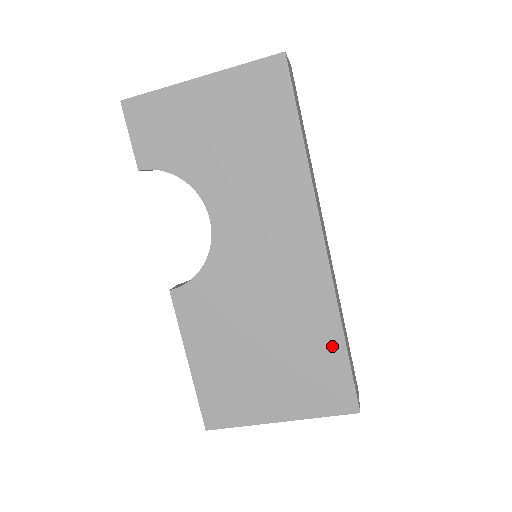
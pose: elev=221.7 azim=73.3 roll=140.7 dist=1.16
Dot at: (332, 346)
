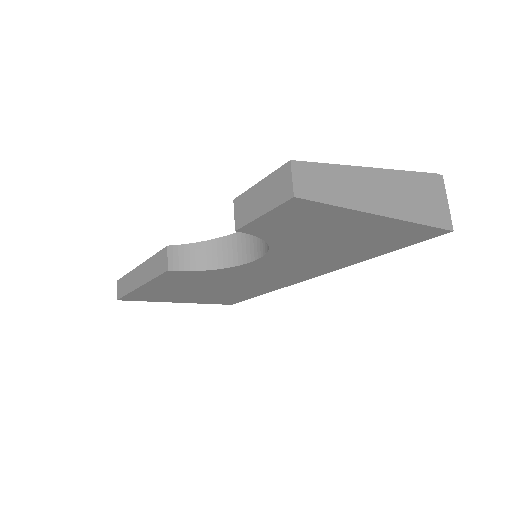
Dot at: (252, 295)
